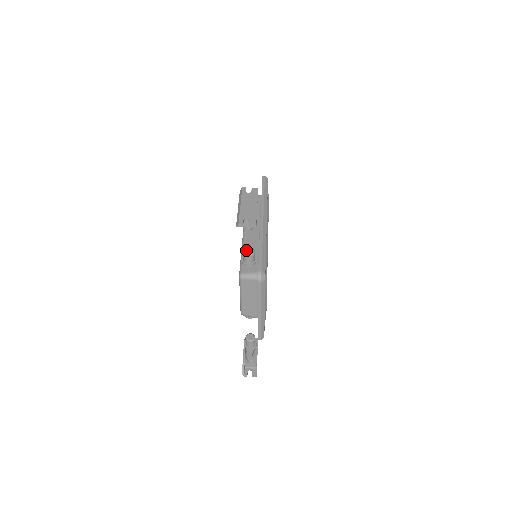
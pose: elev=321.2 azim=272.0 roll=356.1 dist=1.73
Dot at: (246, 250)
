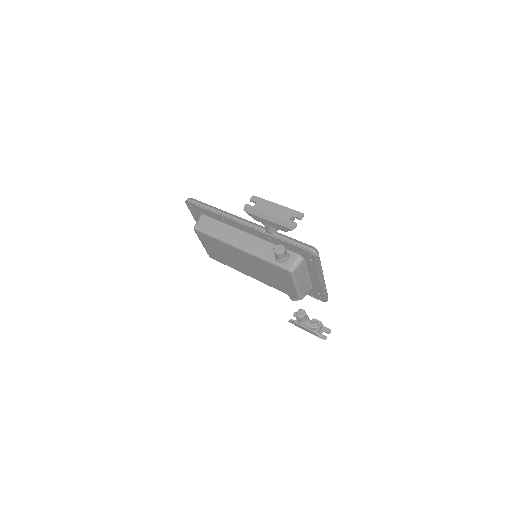
Dot at: (276, 250)
